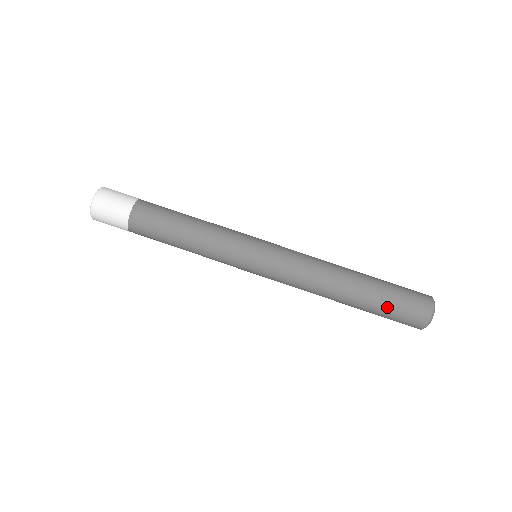
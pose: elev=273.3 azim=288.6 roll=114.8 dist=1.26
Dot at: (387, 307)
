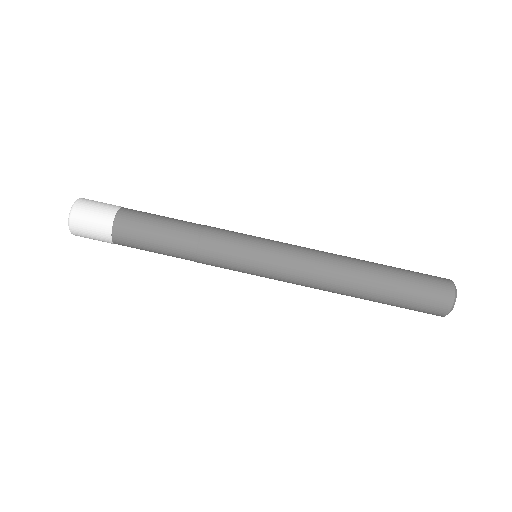
Dot at: (402, 302)
